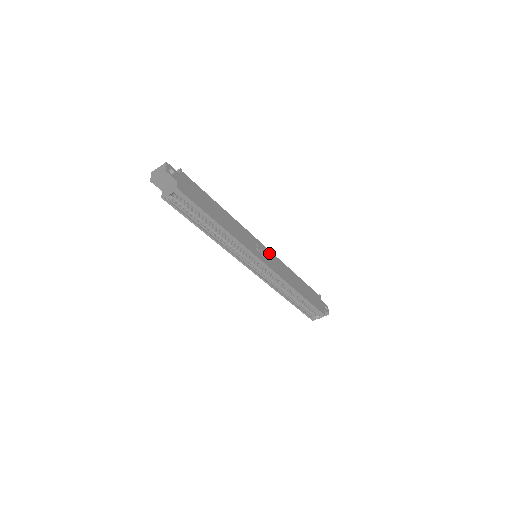
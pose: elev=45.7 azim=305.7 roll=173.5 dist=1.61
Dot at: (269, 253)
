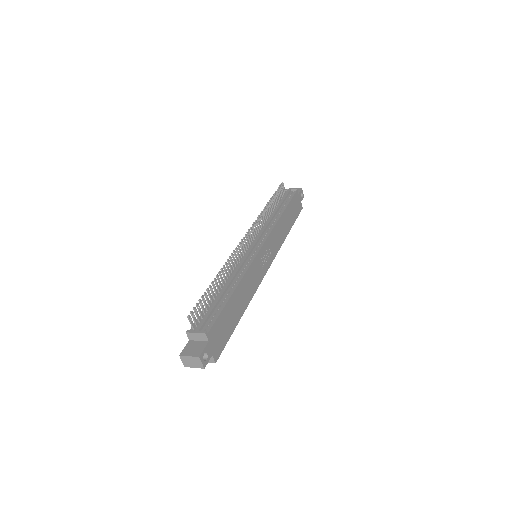
Dot at: (267, 244)
